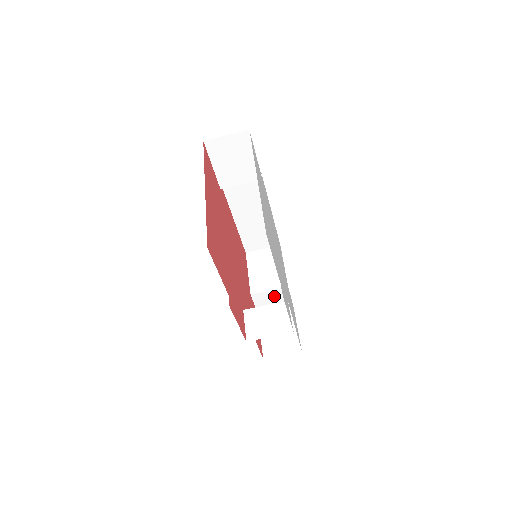
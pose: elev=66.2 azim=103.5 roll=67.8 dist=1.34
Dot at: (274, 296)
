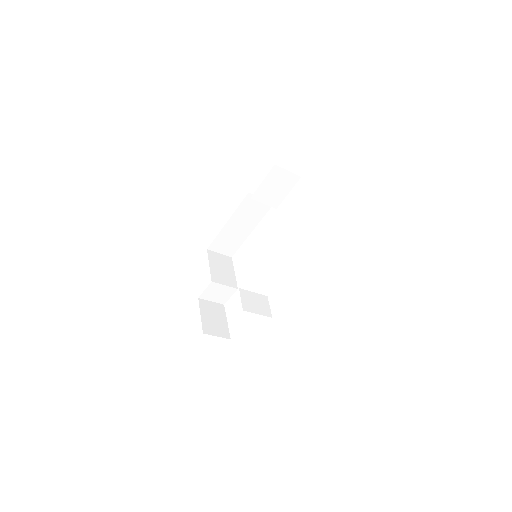
Dot at: (222, 291)
